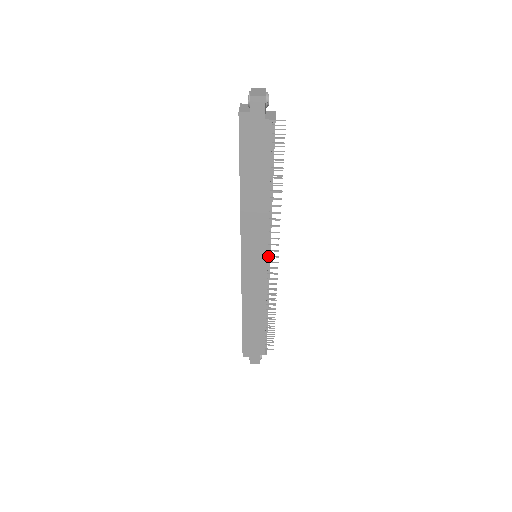
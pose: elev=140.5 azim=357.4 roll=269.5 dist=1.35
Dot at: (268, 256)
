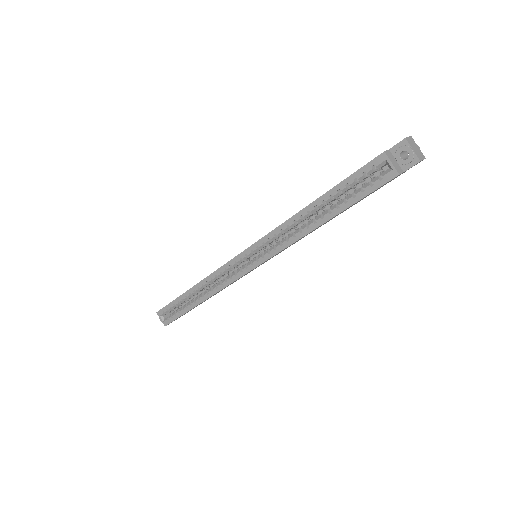
Dot at: occluded
